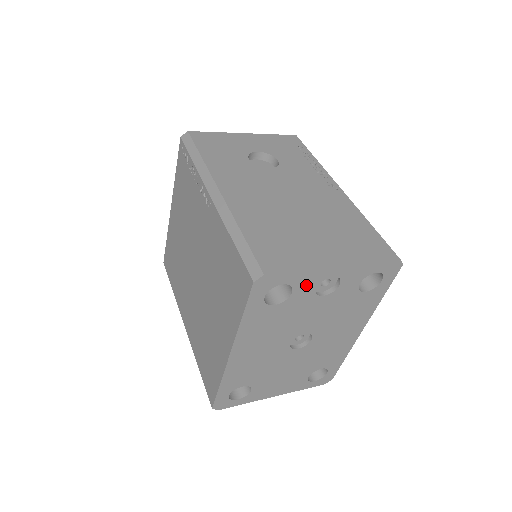
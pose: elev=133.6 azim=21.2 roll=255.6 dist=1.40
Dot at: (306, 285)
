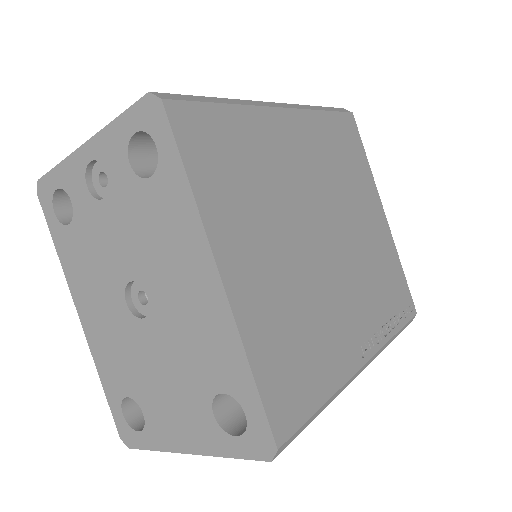
Dot at: (76, 185)
